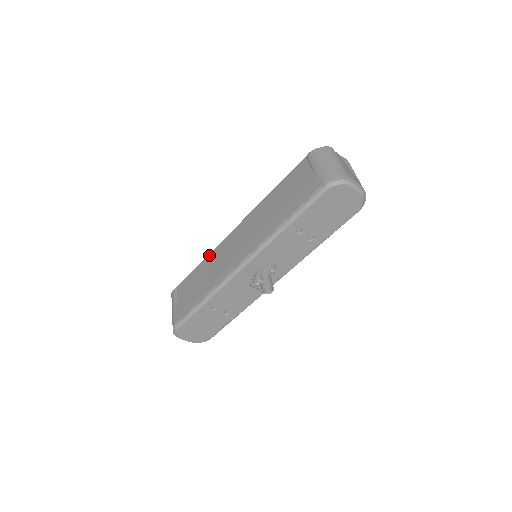
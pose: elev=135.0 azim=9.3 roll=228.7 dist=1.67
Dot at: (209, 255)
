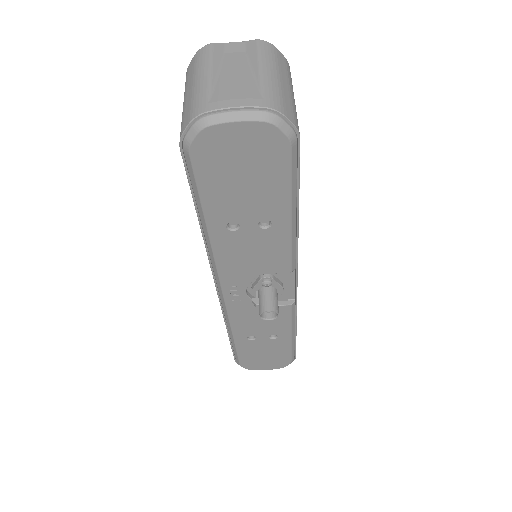
Dot at: occluded
